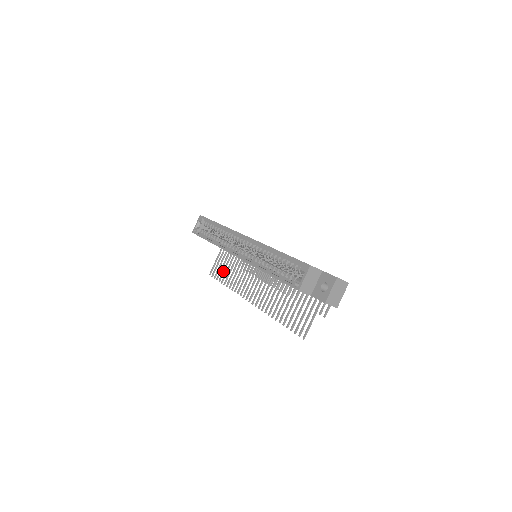
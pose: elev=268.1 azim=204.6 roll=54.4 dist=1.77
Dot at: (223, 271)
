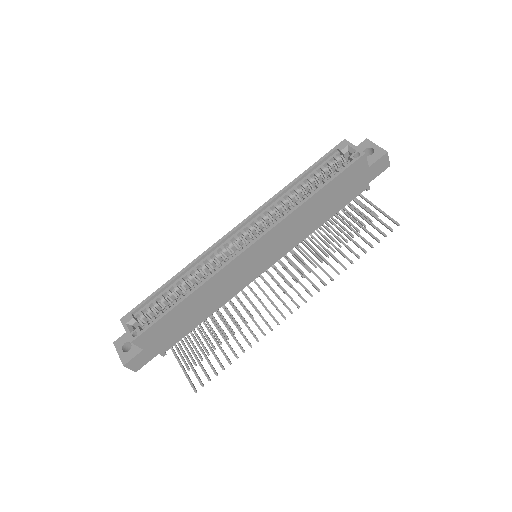
Dot at: (215, 355)
